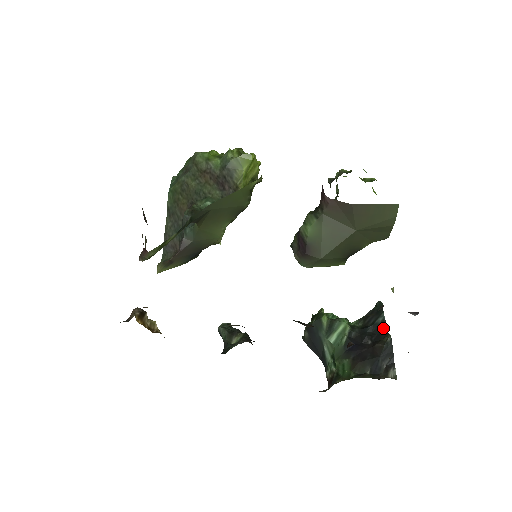
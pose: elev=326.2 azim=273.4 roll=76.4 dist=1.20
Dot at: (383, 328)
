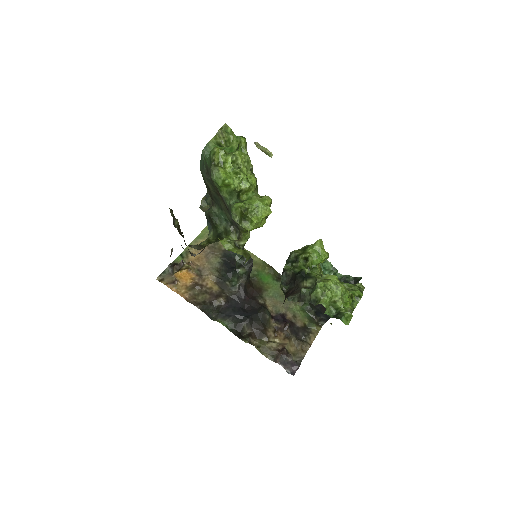
Dot at: occluded
